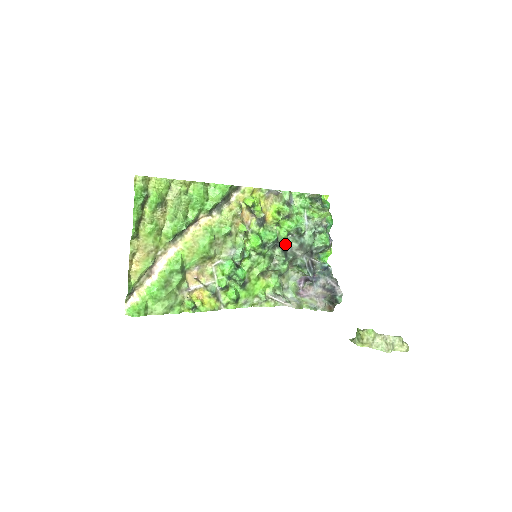
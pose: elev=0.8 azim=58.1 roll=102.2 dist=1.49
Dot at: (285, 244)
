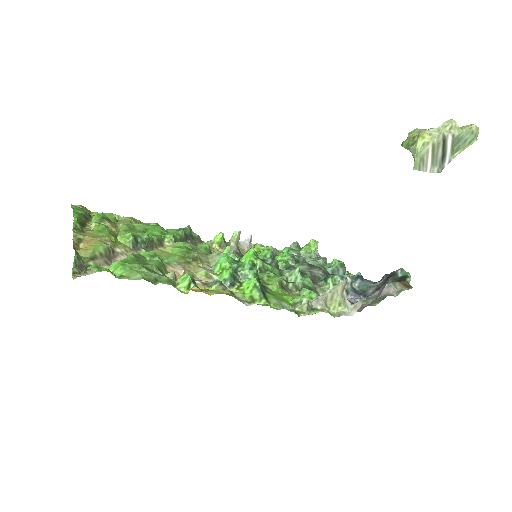
Dot at: (290, 267)
